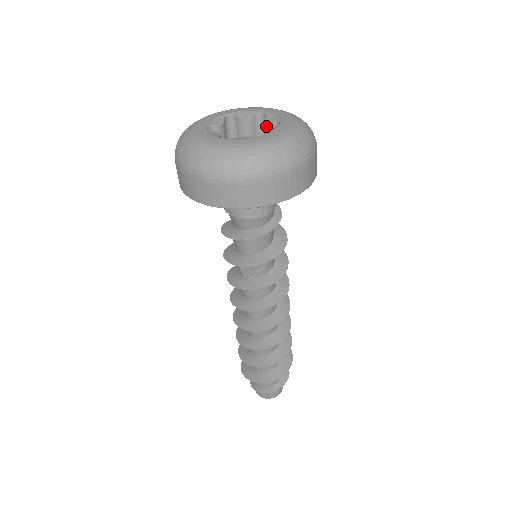
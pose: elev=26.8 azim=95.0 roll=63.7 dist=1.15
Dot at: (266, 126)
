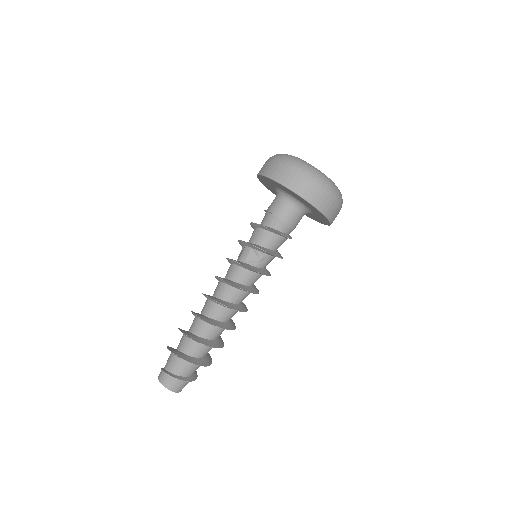
Dot at: occluded
